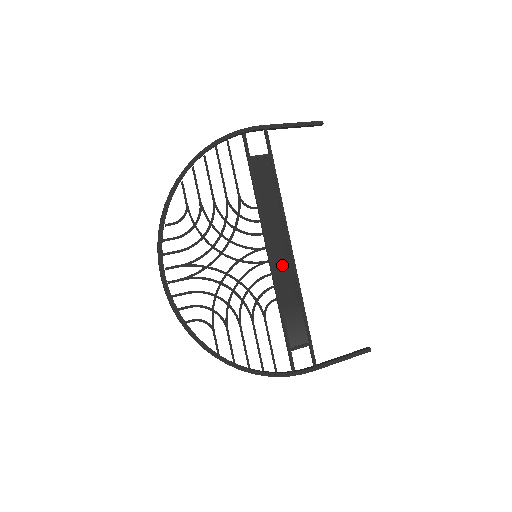
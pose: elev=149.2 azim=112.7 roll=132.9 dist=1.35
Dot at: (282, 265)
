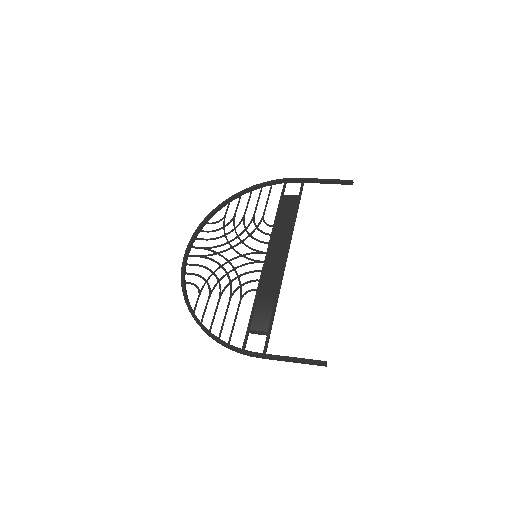
Dot at: (273, 267)
